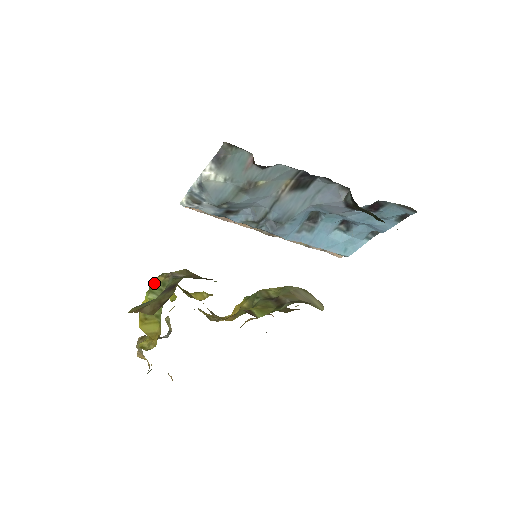
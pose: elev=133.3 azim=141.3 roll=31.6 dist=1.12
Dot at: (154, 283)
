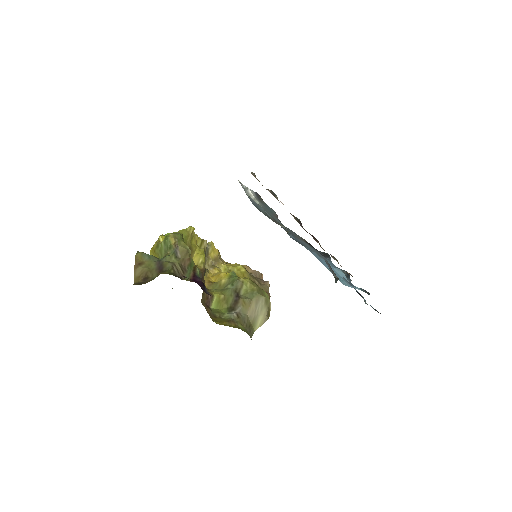
Dot at: (168, 239)
